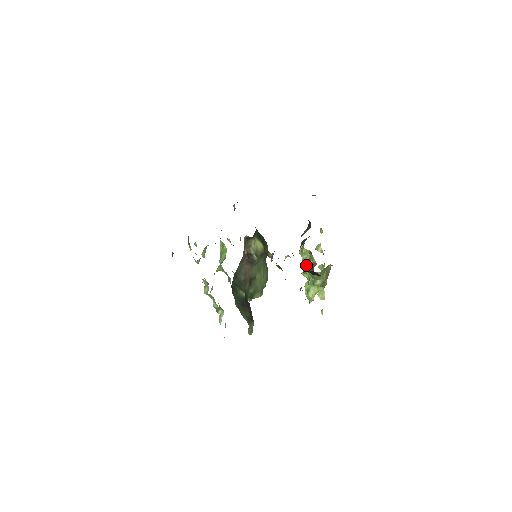
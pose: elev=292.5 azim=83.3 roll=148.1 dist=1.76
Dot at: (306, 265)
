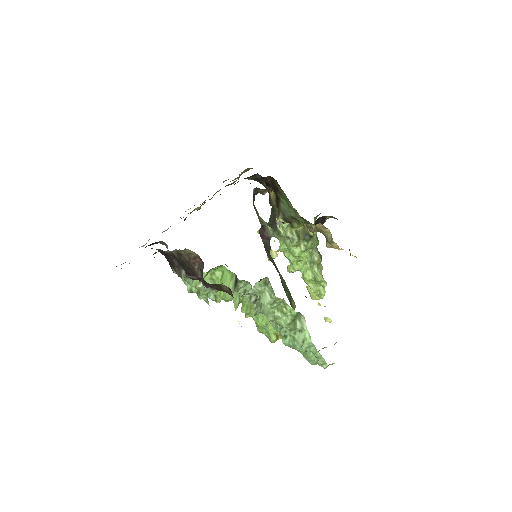
Dot at: (297, 238)
